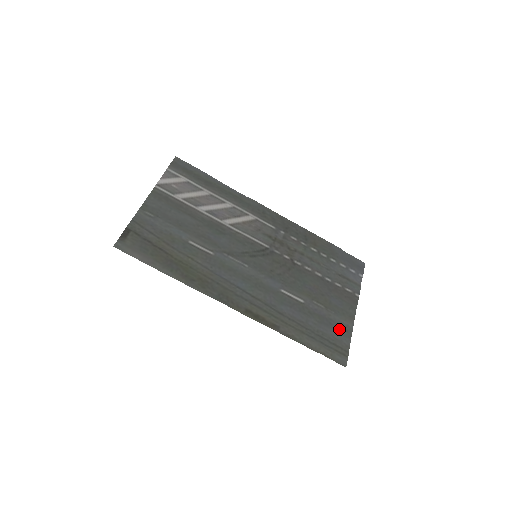
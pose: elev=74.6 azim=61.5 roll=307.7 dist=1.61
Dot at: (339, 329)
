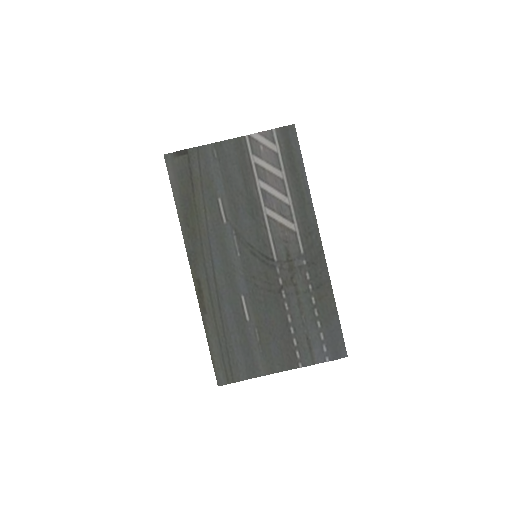
Dot at: (249, 364)
